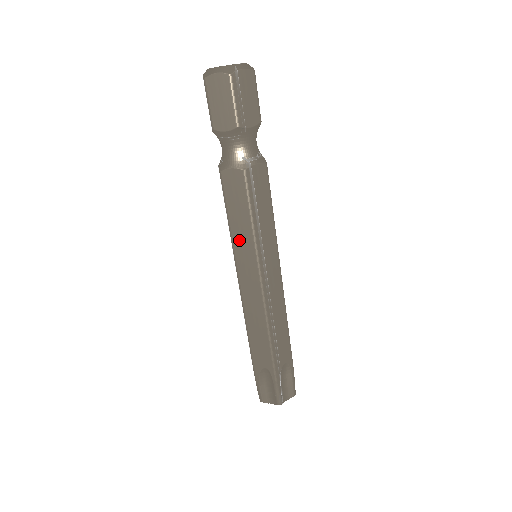
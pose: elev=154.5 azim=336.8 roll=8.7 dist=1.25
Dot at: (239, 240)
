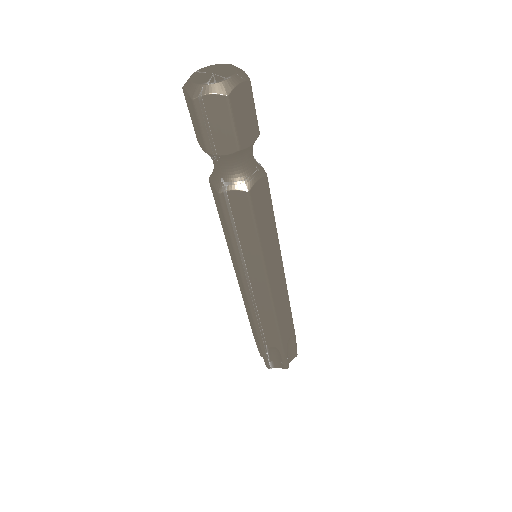
Dot at: (228, 242)
